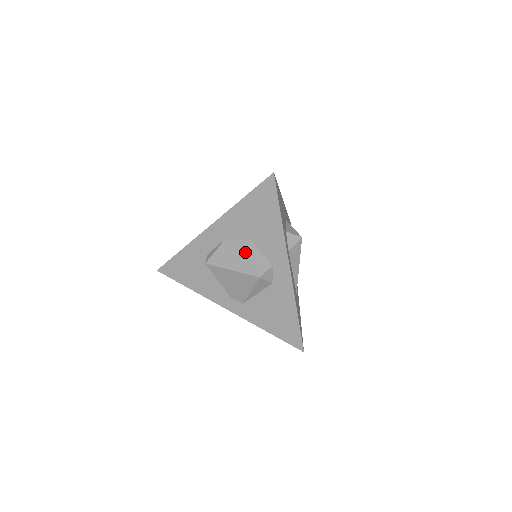
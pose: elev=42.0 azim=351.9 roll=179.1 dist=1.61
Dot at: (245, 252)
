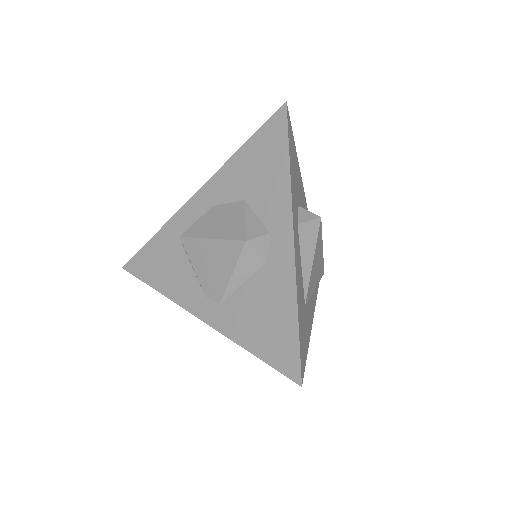
Dot at: (234, 214)
